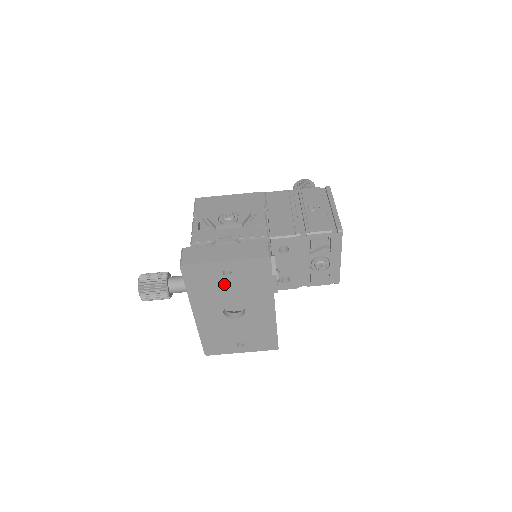
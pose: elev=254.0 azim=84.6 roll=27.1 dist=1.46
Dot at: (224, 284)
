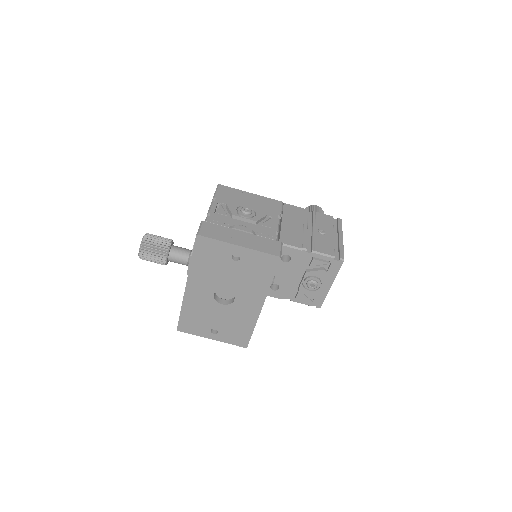
Dot at: (228, 267)
